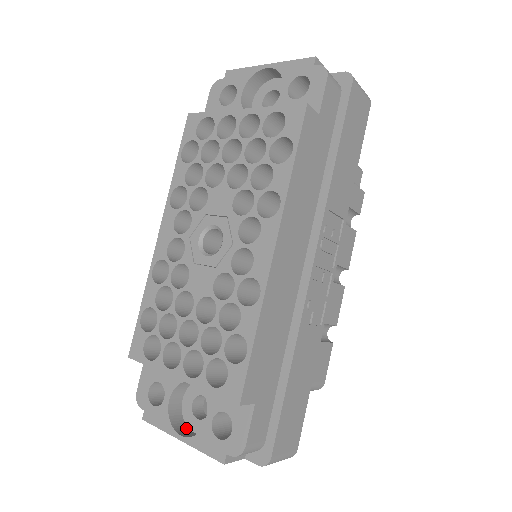
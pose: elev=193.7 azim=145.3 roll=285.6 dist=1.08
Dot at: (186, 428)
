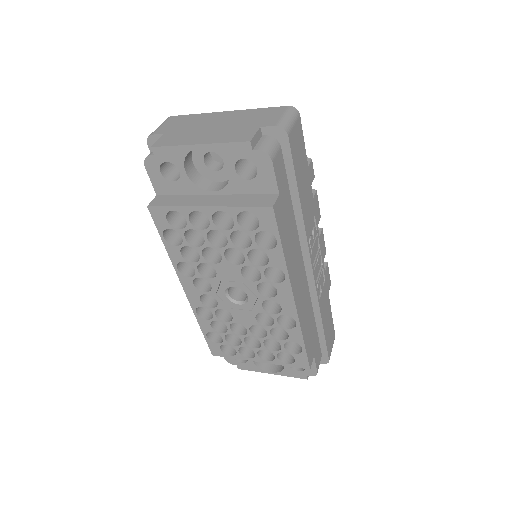
Dot at: occluded
